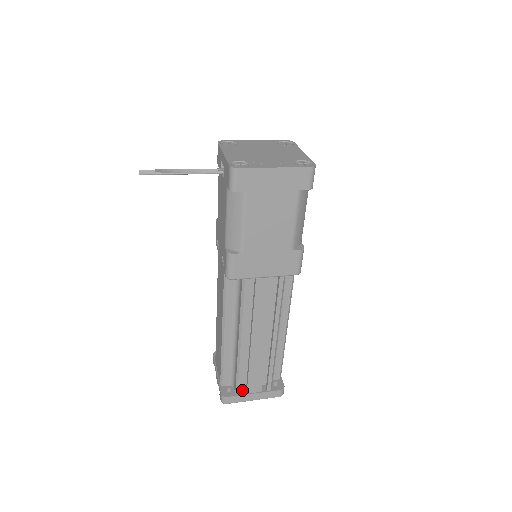
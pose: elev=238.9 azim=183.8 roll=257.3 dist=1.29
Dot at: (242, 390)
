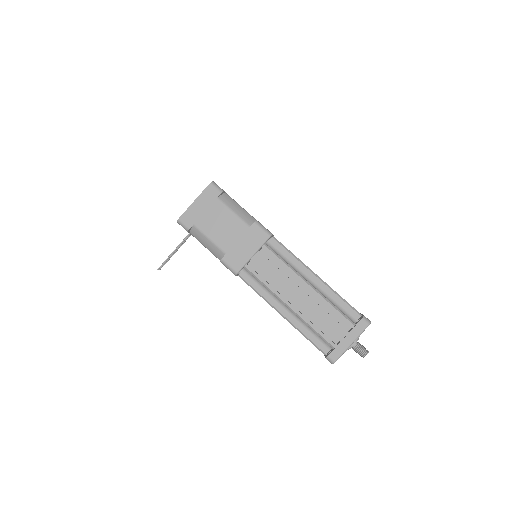
Dot at: (337, 344)
